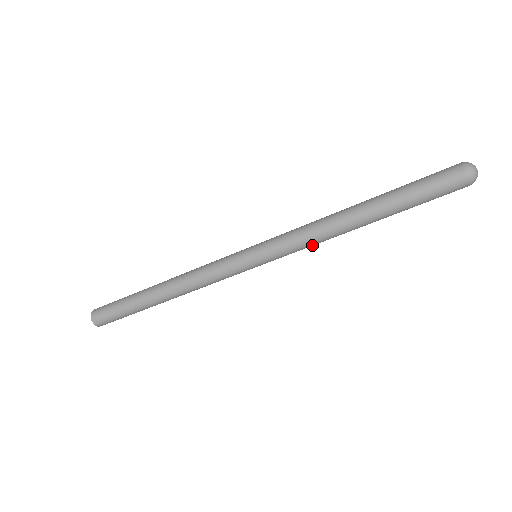
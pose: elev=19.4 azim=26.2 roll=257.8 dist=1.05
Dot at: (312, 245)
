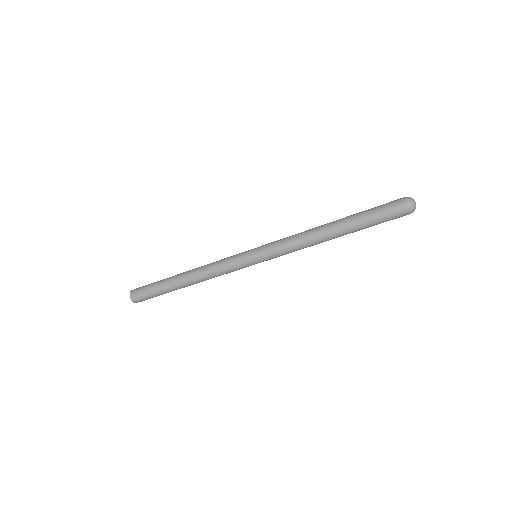
Dot at: occluded
